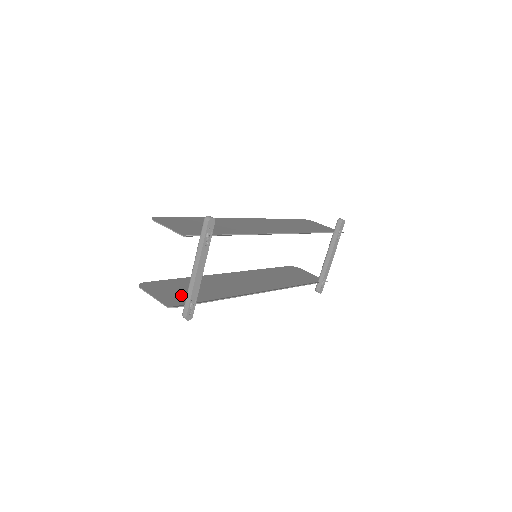
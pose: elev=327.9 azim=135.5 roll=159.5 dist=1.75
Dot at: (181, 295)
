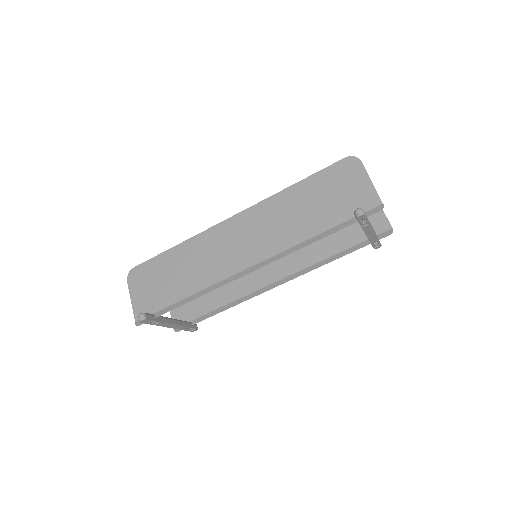
Dot at: (191, 304)
